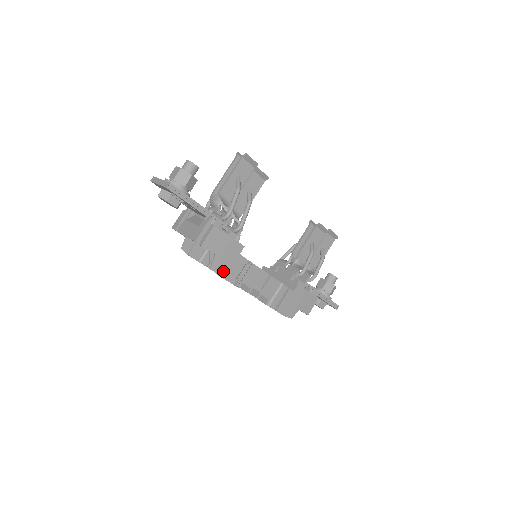
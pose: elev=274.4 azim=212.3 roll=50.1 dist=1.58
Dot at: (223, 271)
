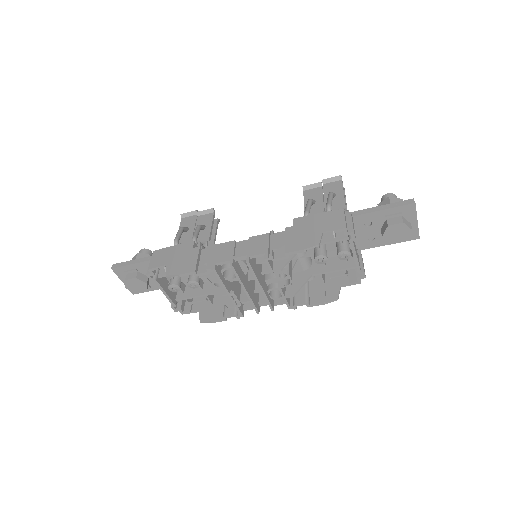
Dot at: (182, 269)
